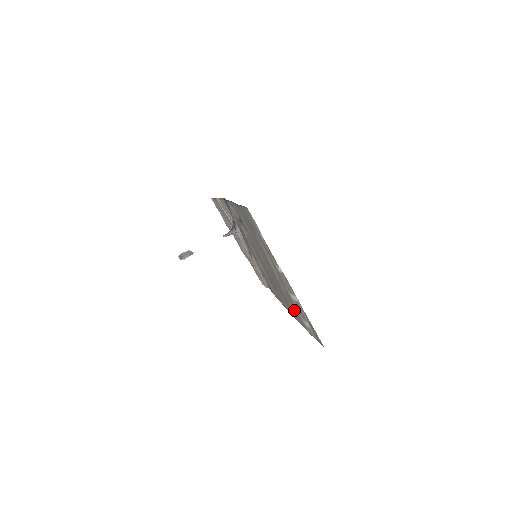
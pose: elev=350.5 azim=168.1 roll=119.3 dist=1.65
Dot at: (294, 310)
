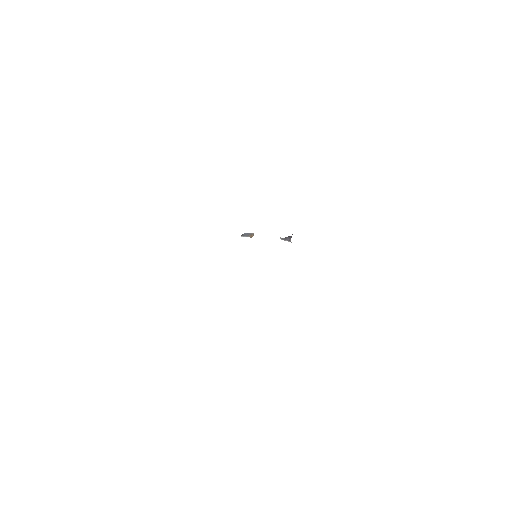
Dot at: occluded
